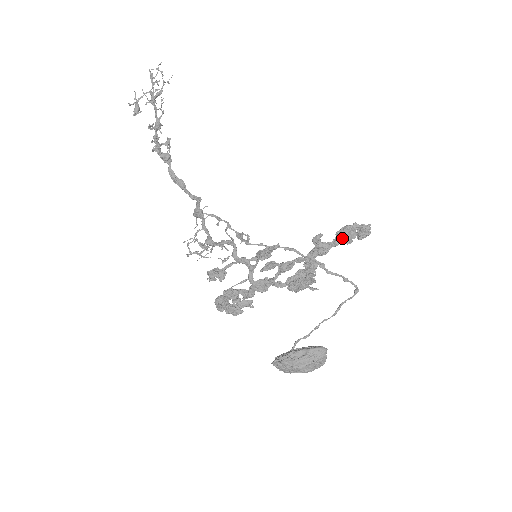
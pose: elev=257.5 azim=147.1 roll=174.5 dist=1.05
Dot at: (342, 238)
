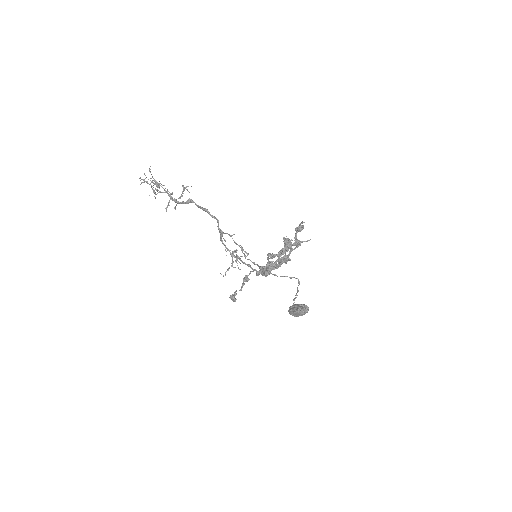
Dot at: (269, 270)
